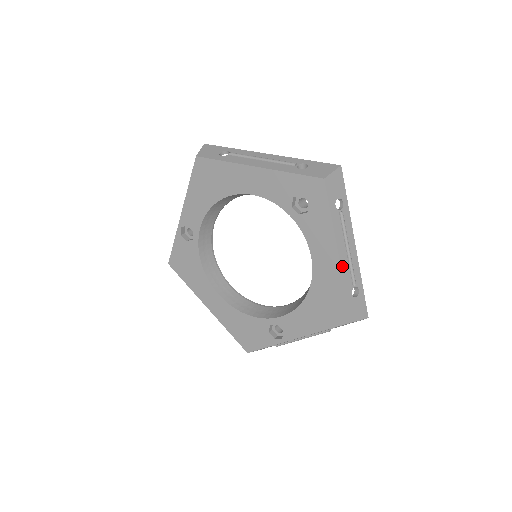
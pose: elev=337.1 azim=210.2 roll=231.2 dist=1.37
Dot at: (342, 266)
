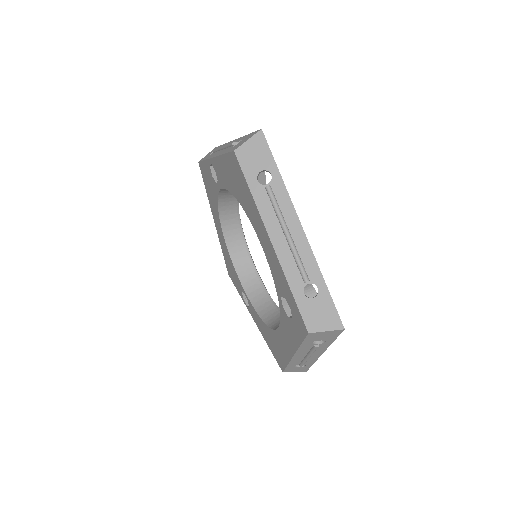
Dot at: (293, 359)
